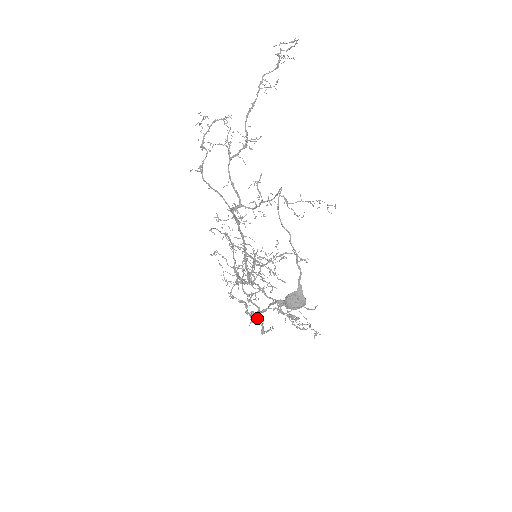
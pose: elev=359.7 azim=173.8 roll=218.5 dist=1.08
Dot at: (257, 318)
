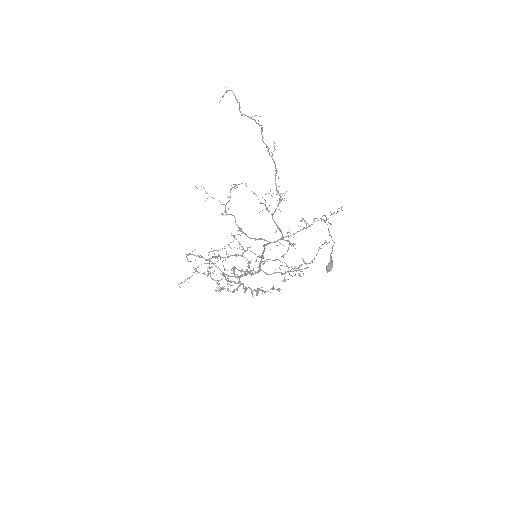
Dot at: (277, 290)
